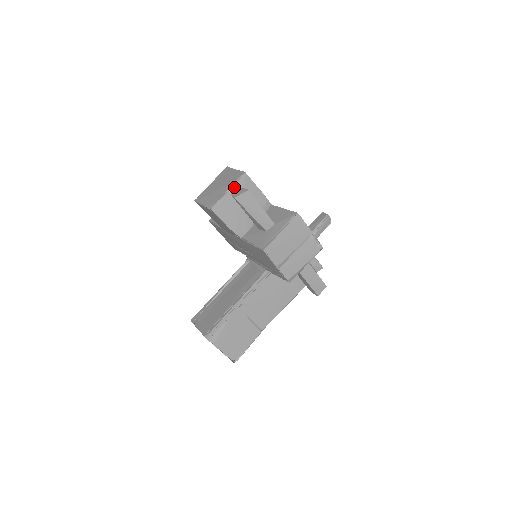
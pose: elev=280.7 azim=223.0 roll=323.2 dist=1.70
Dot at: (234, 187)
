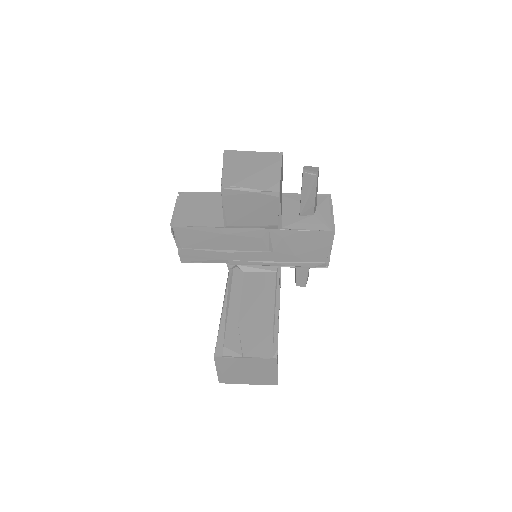
Dot at: (281, 168)
